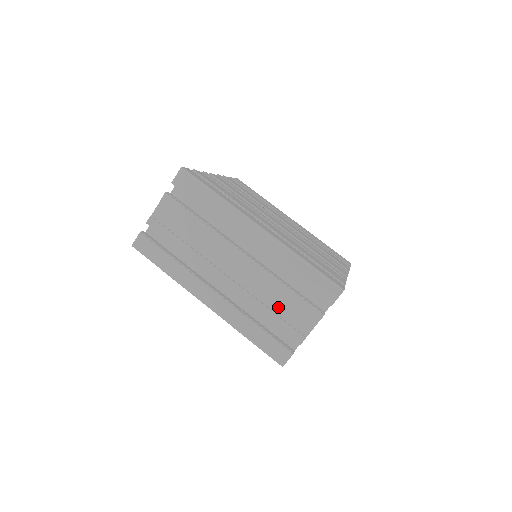
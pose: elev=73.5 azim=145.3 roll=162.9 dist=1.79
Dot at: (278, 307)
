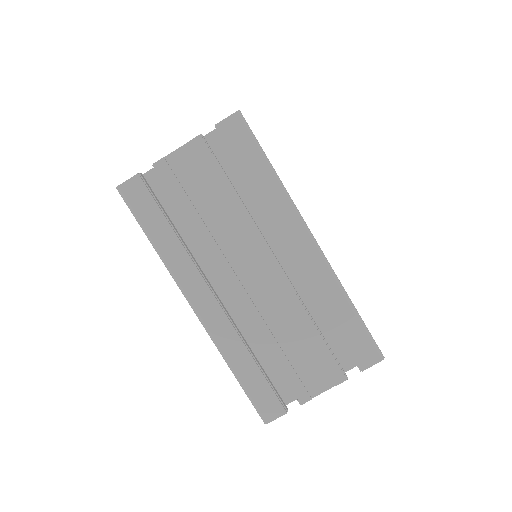
Dot at: (292, 349)
